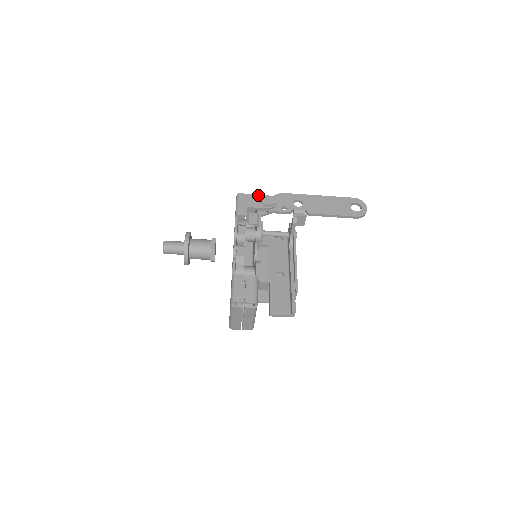
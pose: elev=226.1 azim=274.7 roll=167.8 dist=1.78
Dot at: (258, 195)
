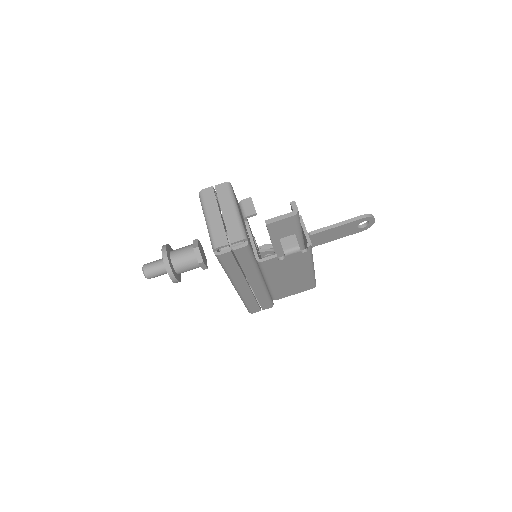
Dot at: occluded
